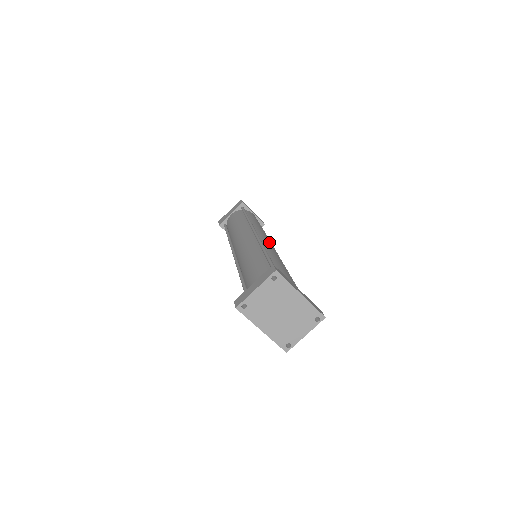
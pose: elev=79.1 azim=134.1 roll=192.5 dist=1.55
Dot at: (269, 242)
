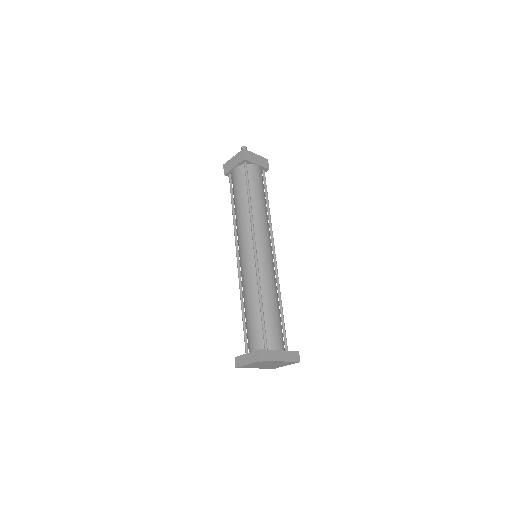
Dot at: (266, 250)
